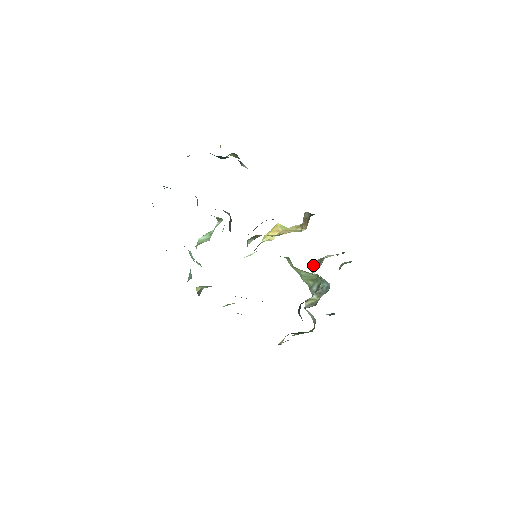
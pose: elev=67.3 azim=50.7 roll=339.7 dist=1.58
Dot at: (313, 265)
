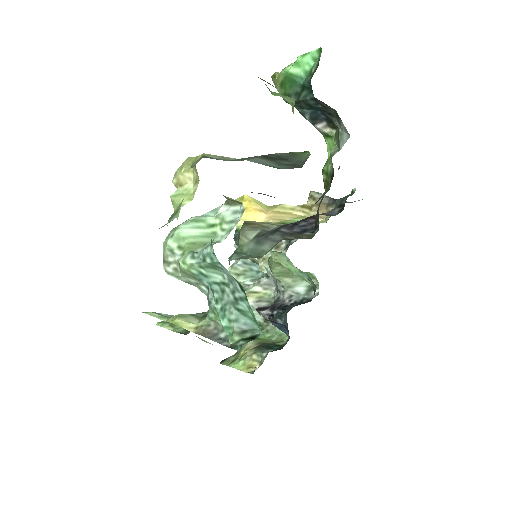
Dot at: occluded
